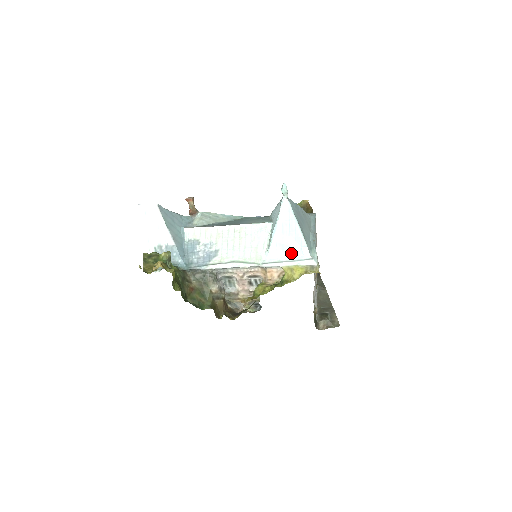
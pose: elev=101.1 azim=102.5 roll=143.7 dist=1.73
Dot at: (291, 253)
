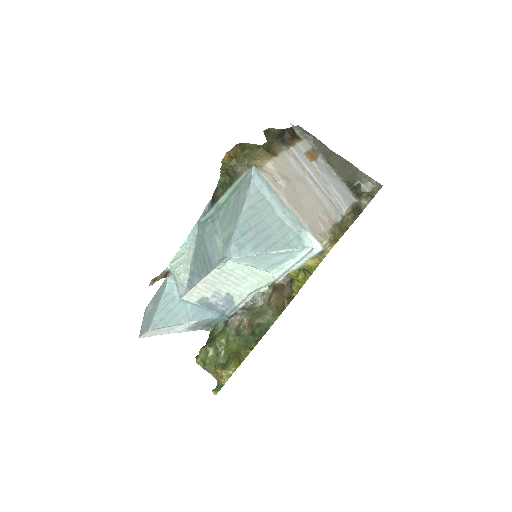
Dot at: (288, 259)
